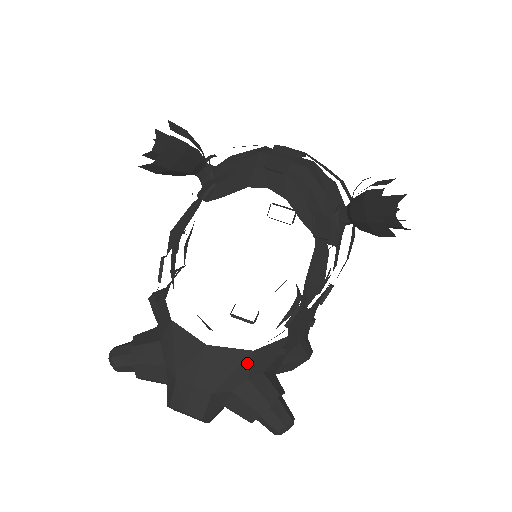
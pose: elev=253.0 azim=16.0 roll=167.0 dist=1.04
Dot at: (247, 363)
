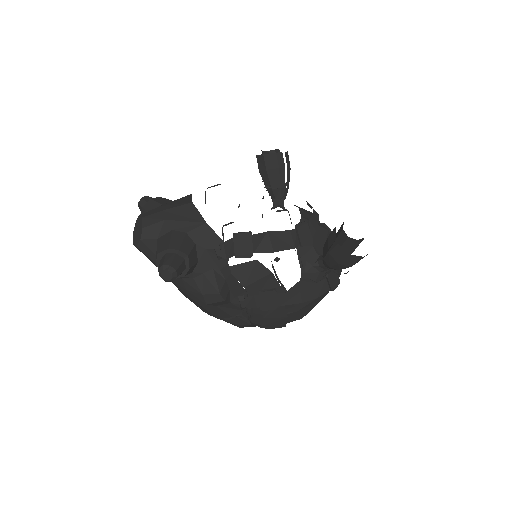
Dot at: (196, 225)
